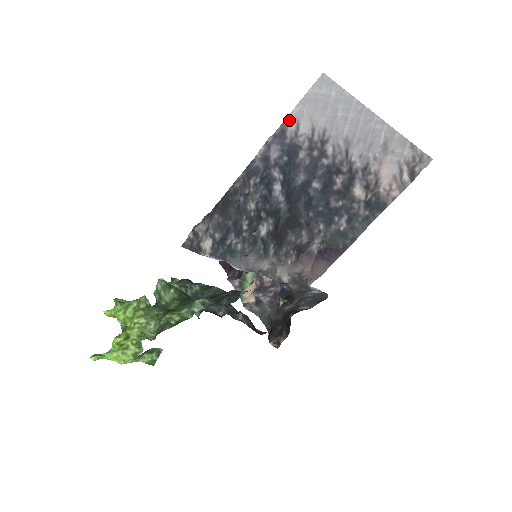
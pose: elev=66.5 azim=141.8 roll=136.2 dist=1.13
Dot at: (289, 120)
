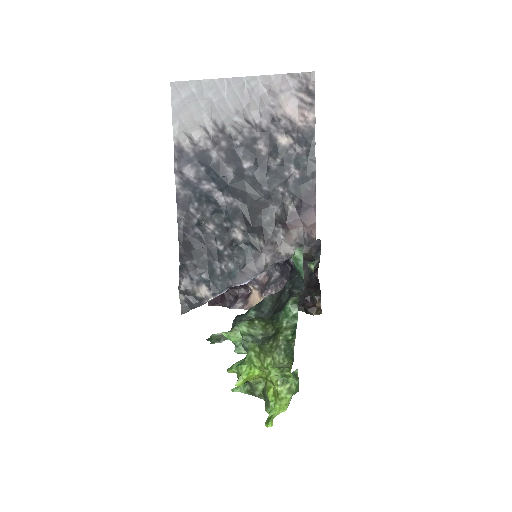
Dot at: (177, 139)
